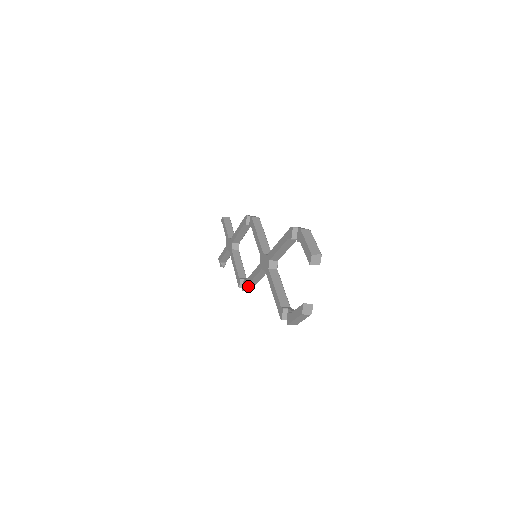
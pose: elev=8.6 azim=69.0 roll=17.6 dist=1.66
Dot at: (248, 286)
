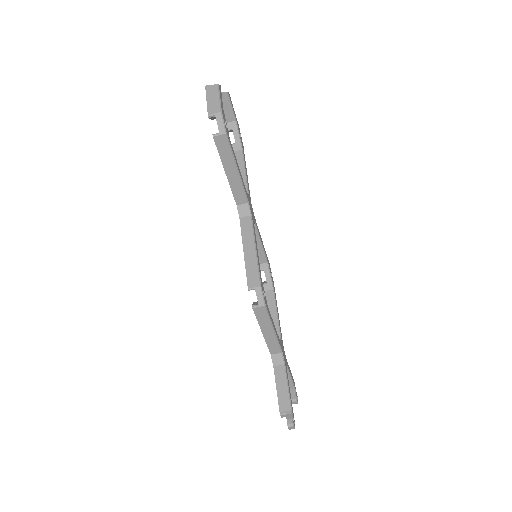
Dot at: (248, 272)
